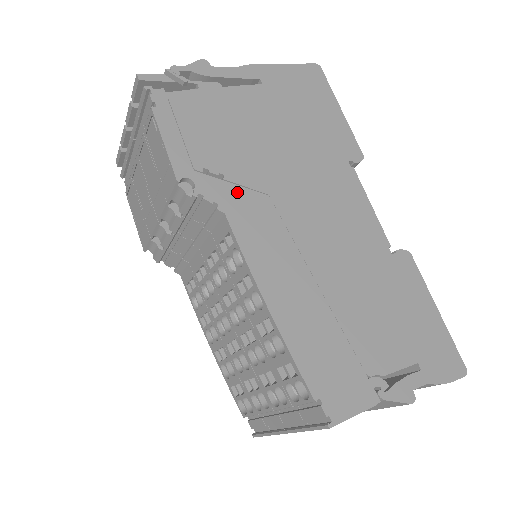
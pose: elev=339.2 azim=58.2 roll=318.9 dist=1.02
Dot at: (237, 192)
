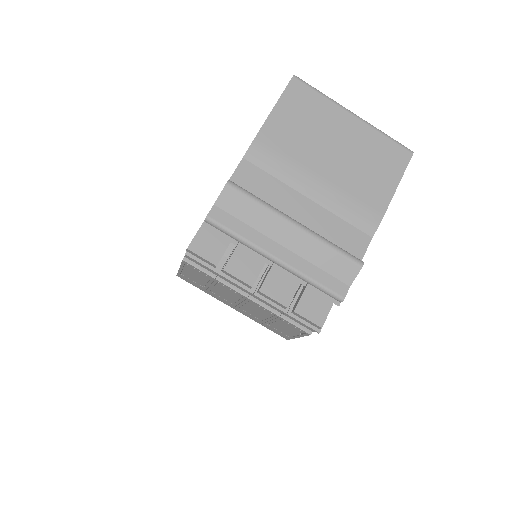
Dot at: occluded
